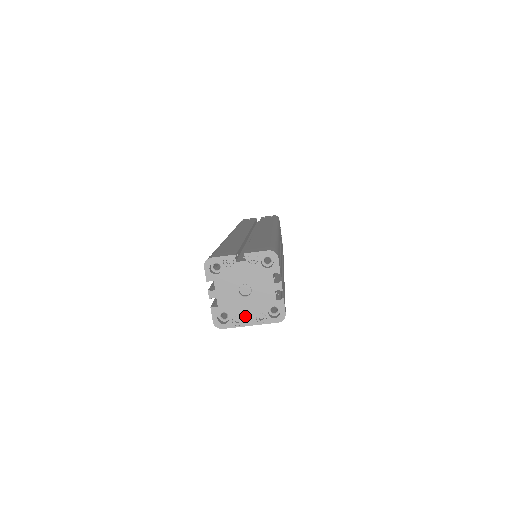
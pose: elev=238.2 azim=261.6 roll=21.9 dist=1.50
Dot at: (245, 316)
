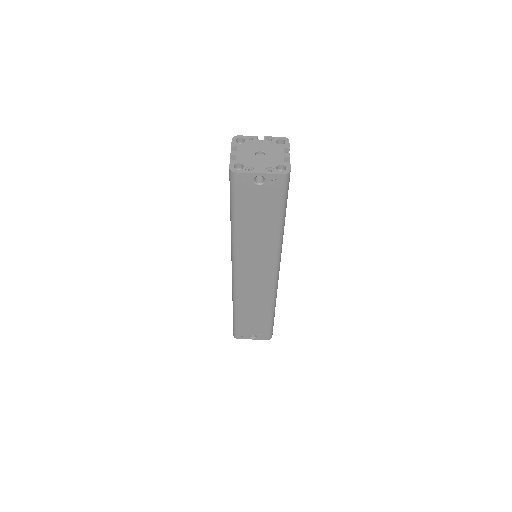
Dot at: (257, 167)
